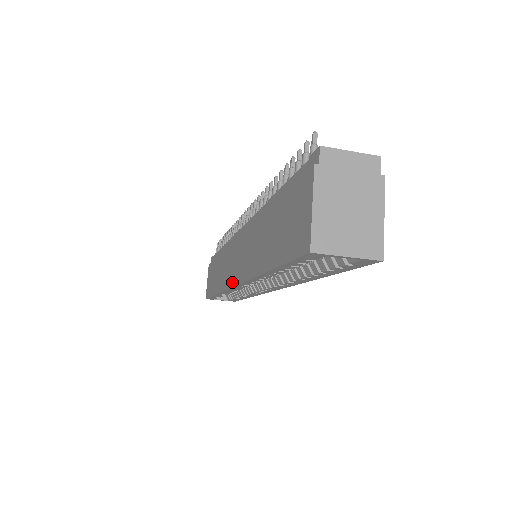
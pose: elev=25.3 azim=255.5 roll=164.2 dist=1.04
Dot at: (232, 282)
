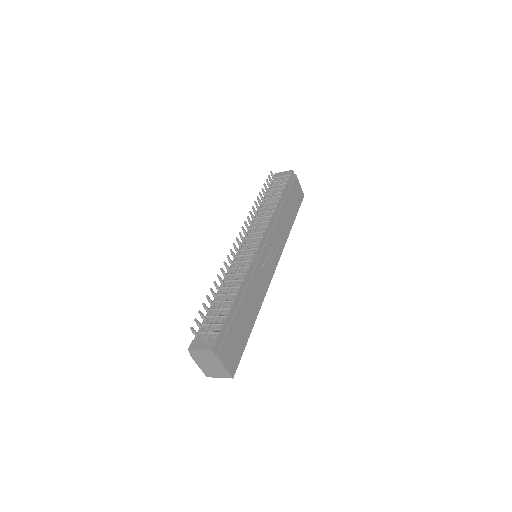
Dot at: occluded
